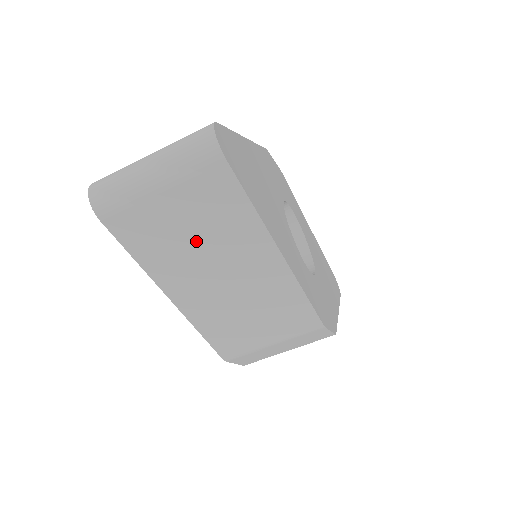
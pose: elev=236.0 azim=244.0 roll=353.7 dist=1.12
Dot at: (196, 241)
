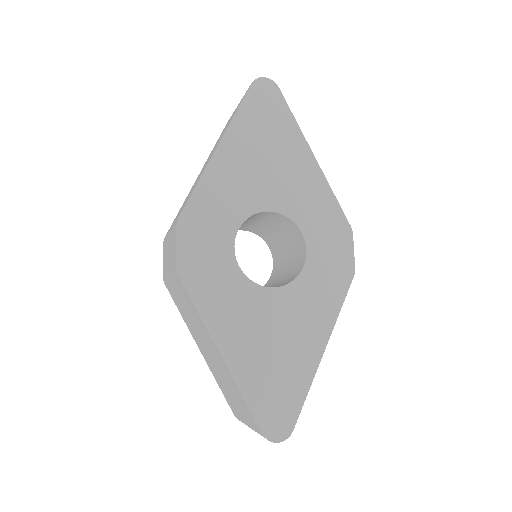
Dot at: occluded
